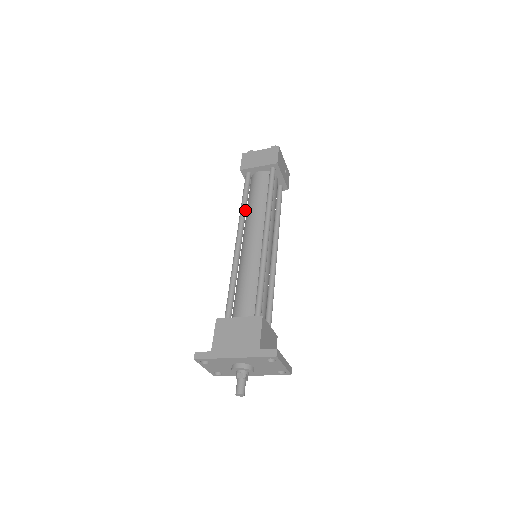
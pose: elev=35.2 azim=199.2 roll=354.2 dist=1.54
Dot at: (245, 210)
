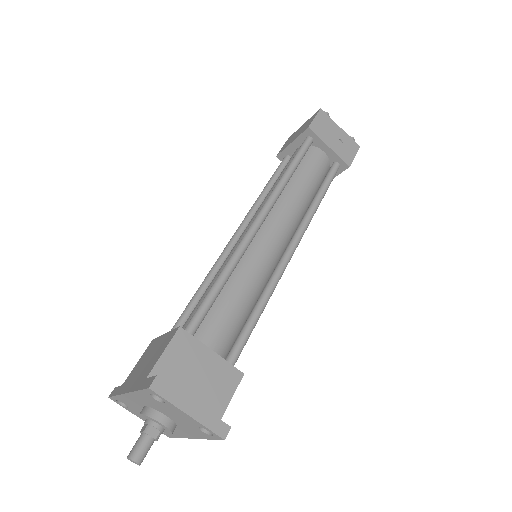
Dot at: (260, 199)
